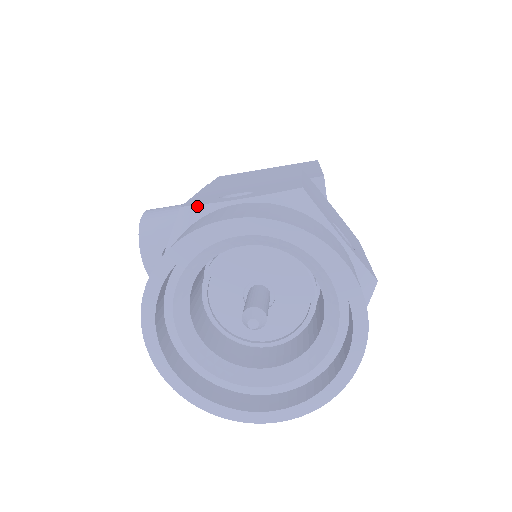
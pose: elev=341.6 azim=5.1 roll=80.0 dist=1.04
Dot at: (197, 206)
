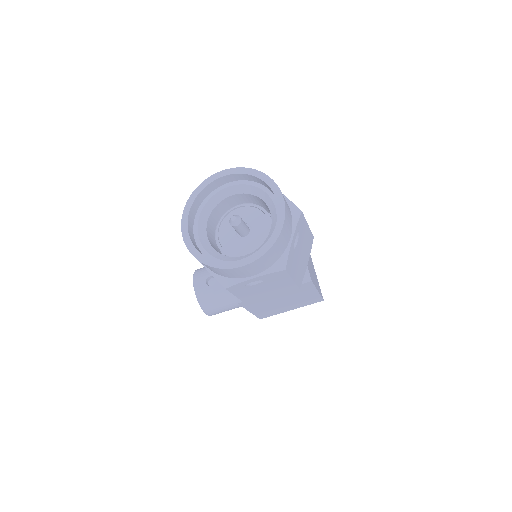
Dot at: occluded
